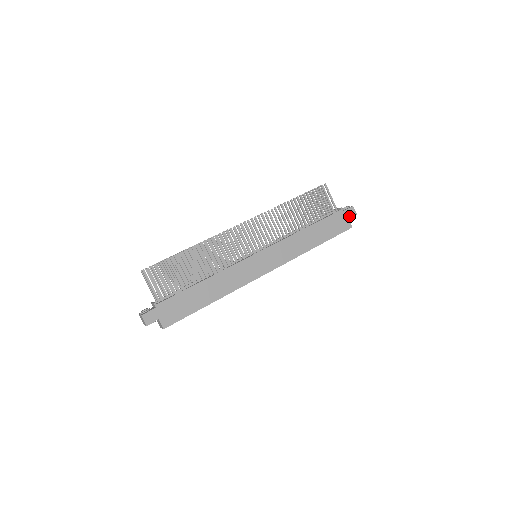
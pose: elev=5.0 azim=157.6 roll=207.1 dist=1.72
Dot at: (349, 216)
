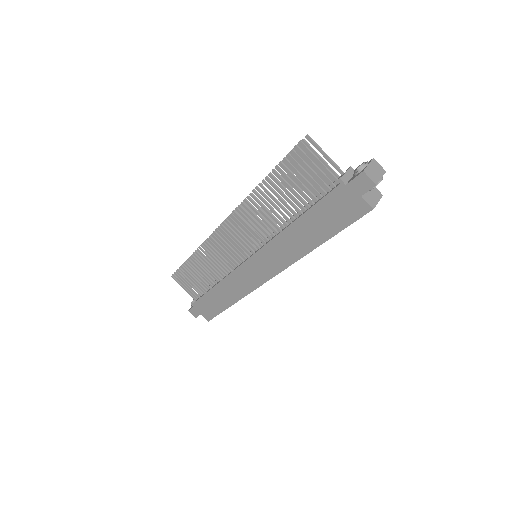
Dot at: (360, 191)
